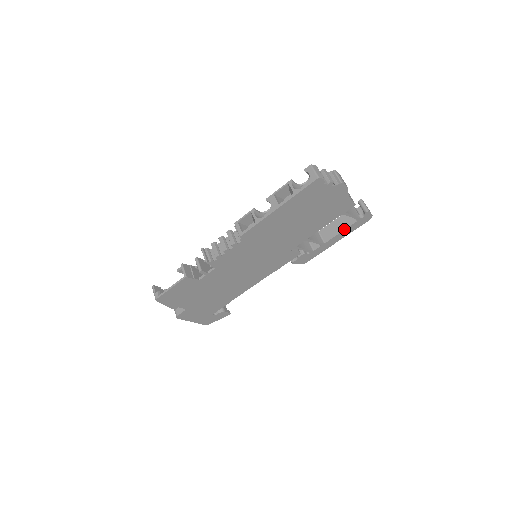
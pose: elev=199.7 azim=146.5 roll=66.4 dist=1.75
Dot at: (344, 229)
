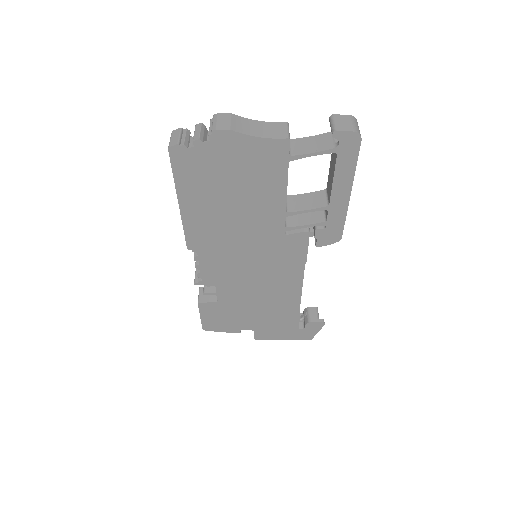
Dot at: (333, 174)
